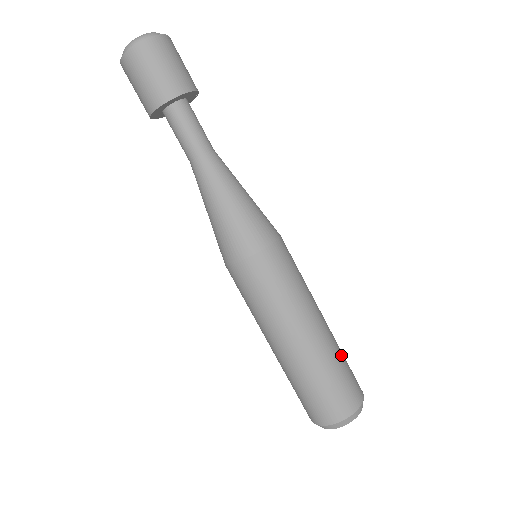
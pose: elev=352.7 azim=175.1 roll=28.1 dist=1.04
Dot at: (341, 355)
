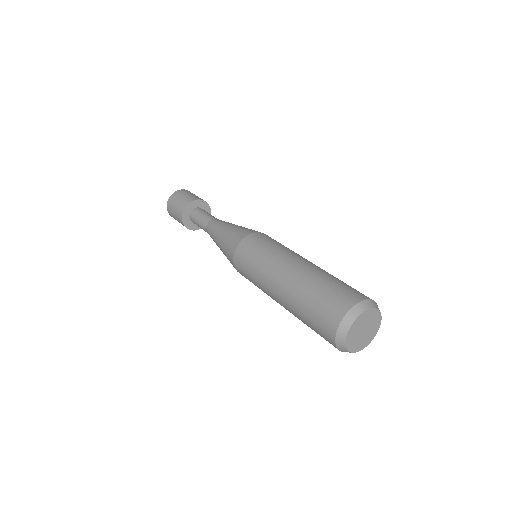
Dot at: (321, 280)
